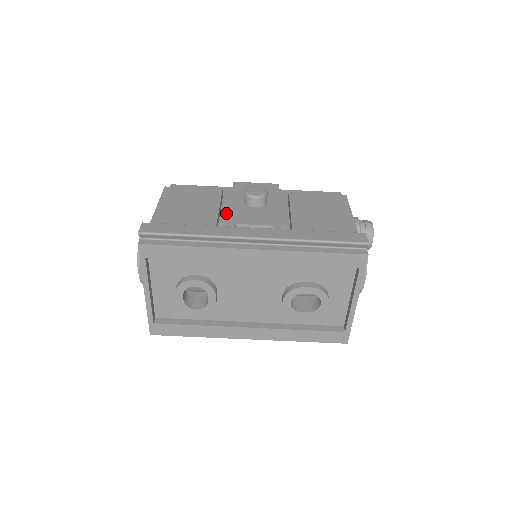
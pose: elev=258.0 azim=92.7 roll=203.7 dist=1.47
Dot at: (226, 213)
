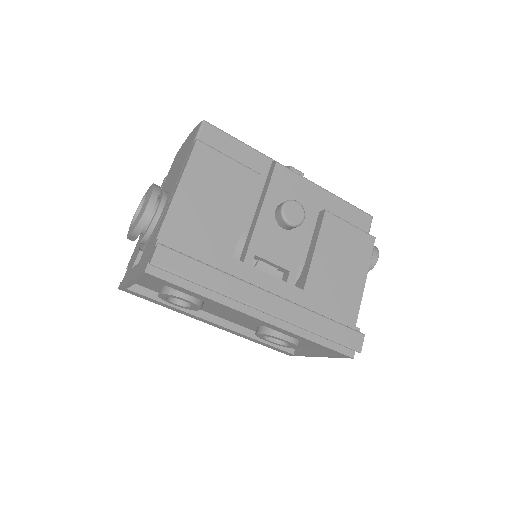
Dot at: (250, 214)
